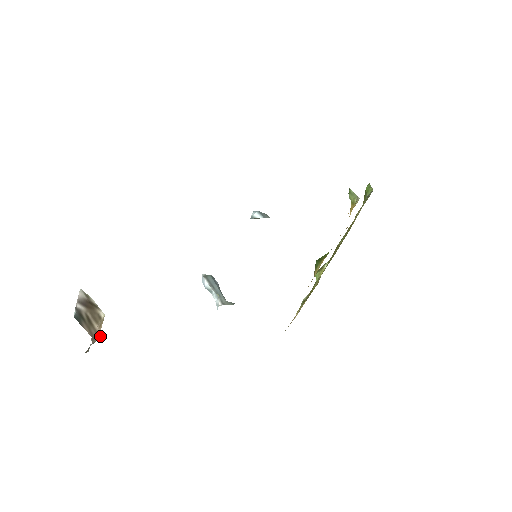
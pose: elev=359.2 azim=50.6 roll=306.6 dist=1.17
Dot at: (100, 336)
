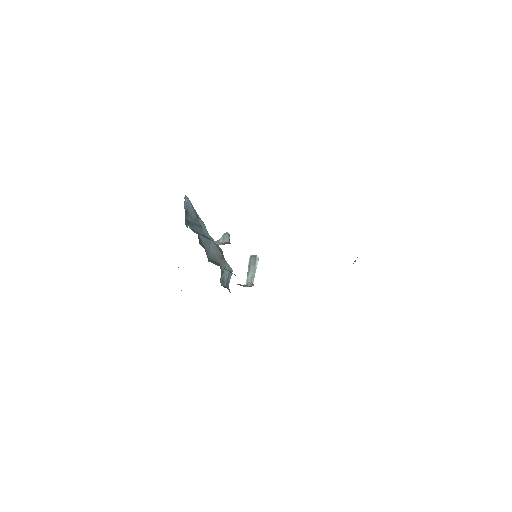
Dot at: occluded
